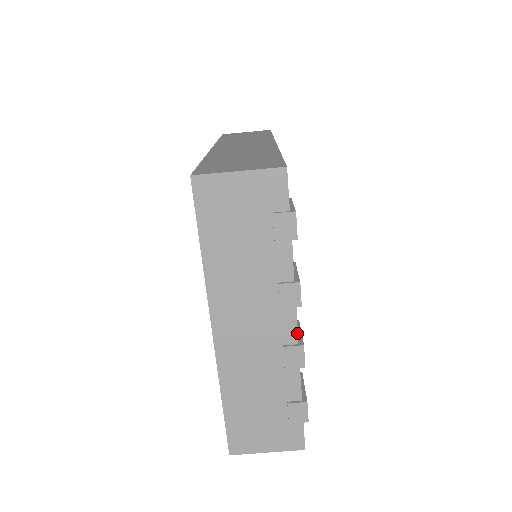
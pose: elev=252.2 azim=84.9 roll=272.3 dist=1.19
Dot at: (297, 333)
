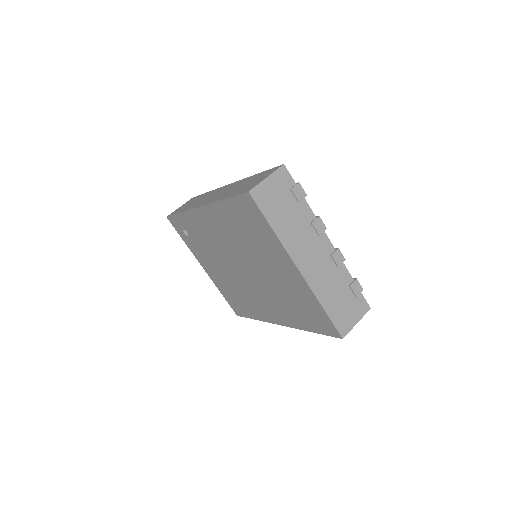
Dot at: (332, 244)
